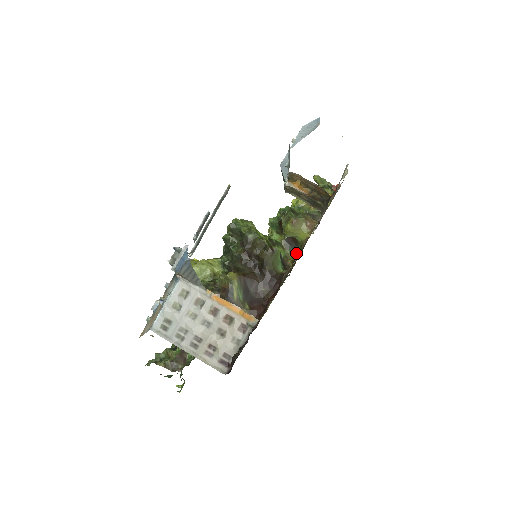
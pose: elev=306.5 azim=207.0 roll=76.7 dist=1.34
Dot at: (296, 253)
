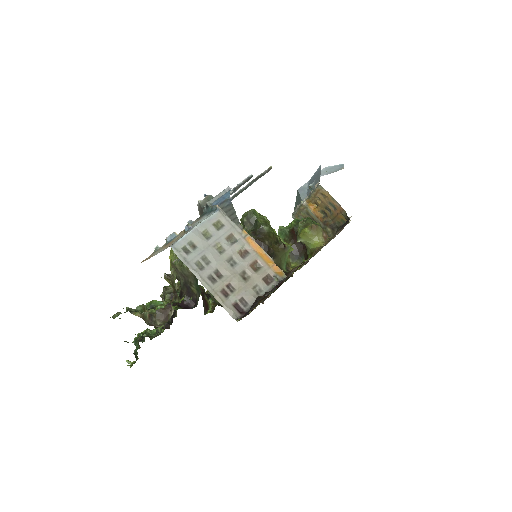
Dot at: (298, 264)
